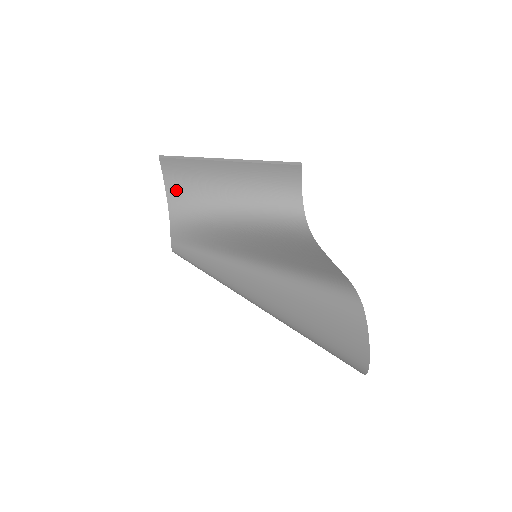
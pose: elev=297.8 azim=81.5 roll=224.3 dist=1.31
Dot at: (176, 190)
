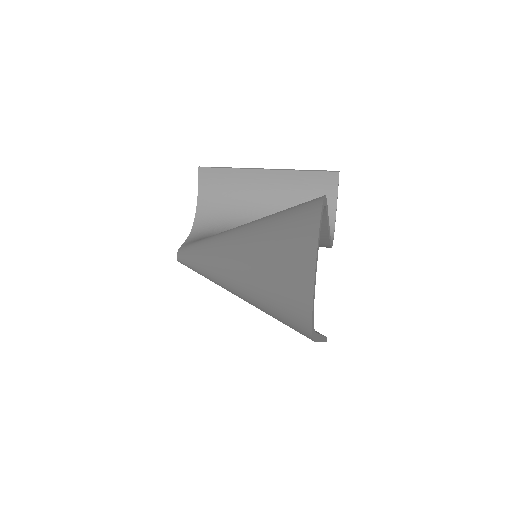
Dot at: (206, 205)
